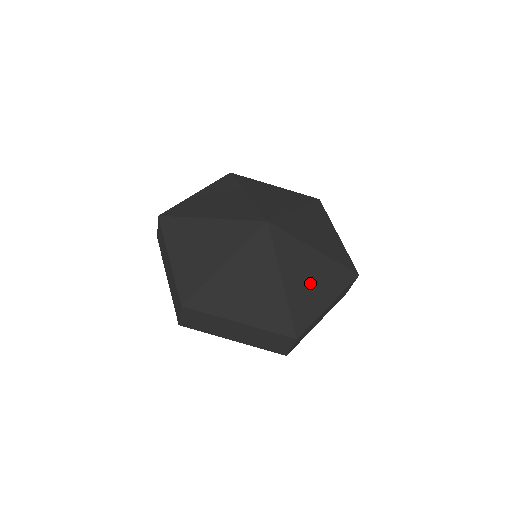
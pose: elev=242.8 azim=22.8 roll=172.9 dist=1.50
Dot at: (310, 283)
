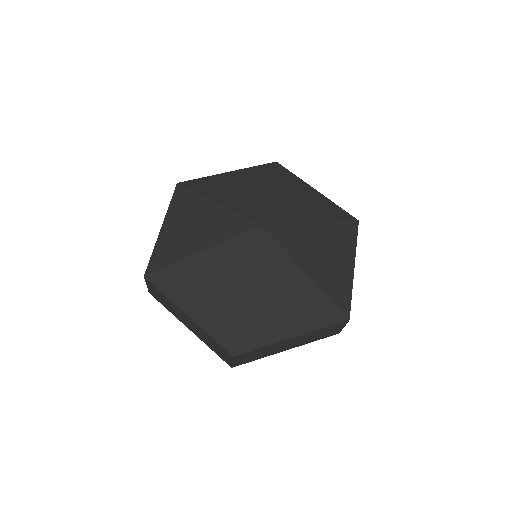
Dot at: (280, 306)
